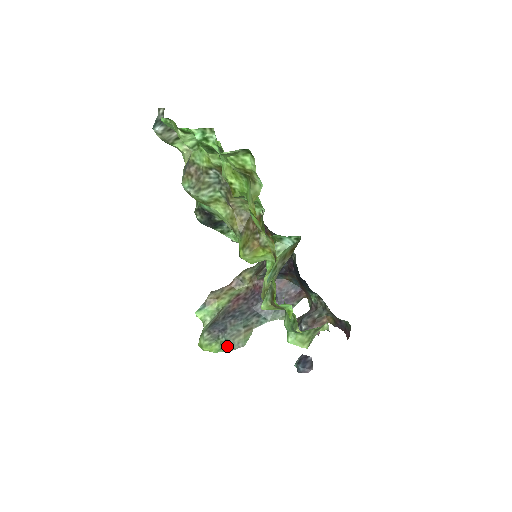
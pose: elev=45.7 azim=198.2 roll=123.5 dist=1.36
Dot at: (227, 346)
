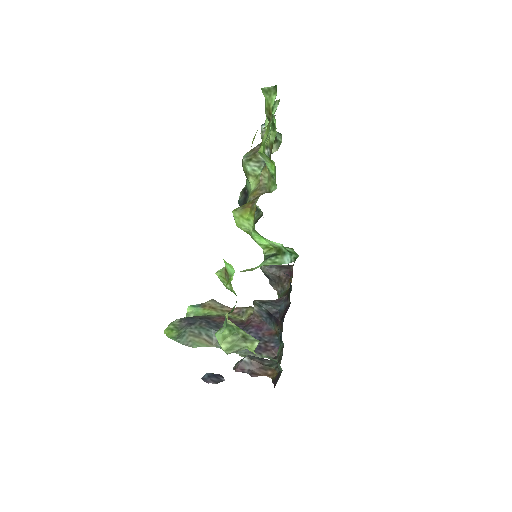
Dot at: (181, 337)
